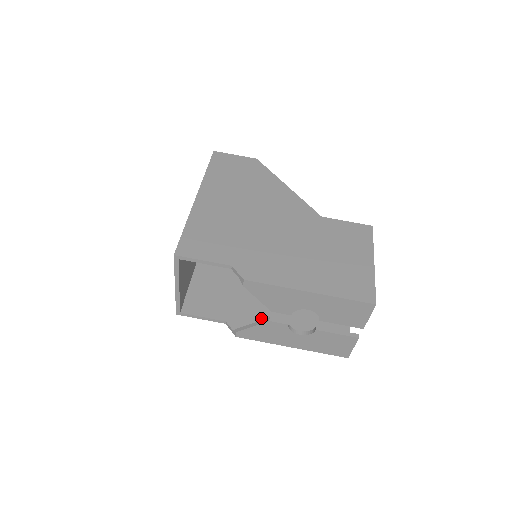
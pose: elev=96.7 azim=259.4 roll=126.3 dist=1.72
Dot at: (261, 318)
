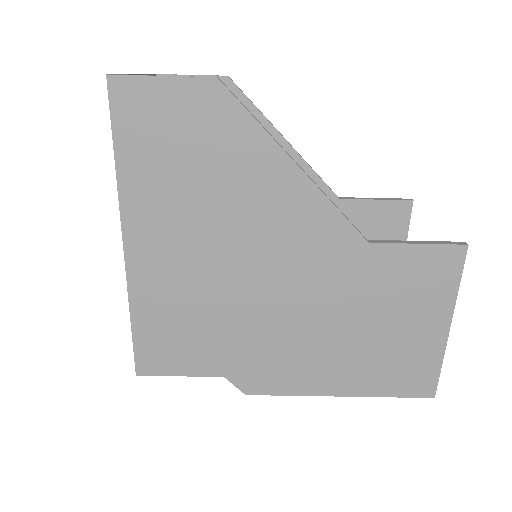
Dot at: occluded
